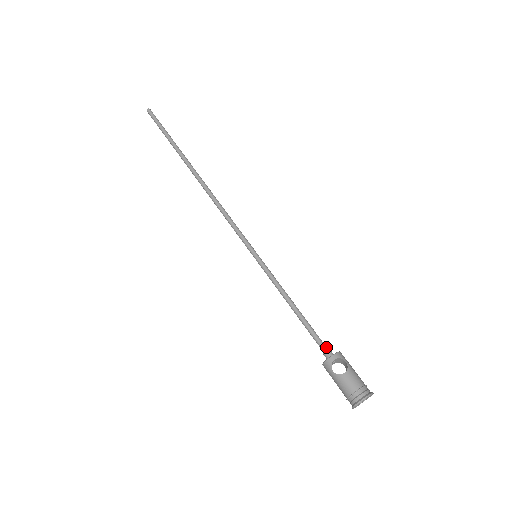
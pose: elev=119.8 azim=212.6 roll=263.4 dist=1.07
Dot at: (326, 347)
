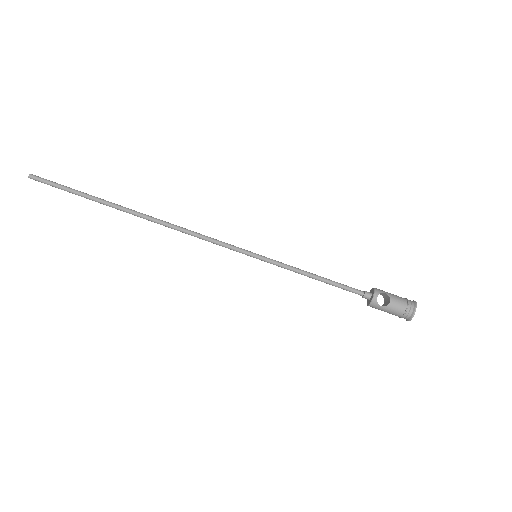
Dot at: (362, 291)
